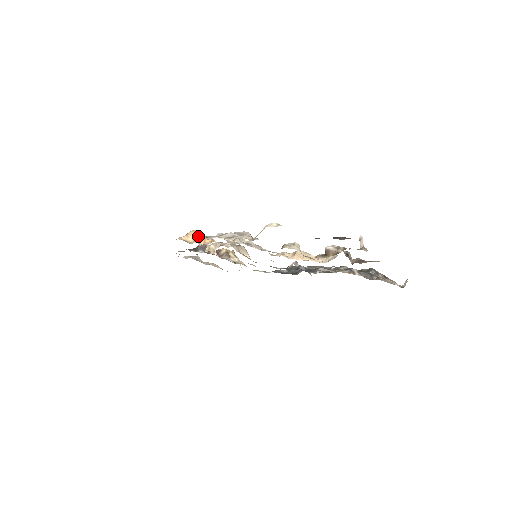
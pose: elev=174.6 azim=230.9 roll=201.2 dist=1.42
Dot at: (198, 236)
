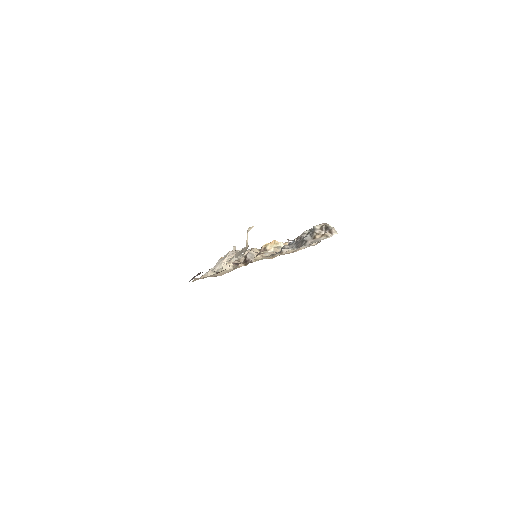
Dot at: occluded
